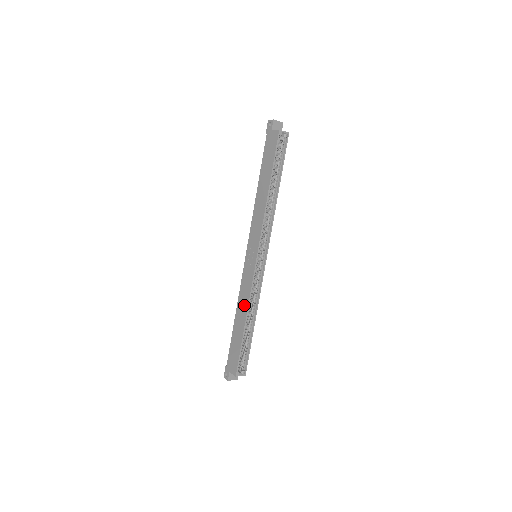
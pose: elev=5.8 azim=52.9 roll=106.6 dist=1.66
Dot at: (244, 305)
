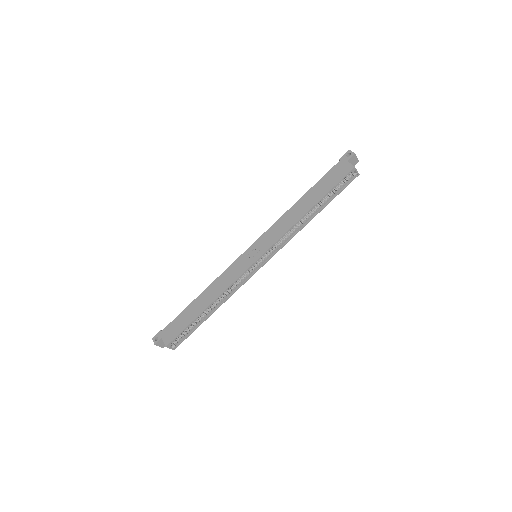
Dot at: (217, 291)
